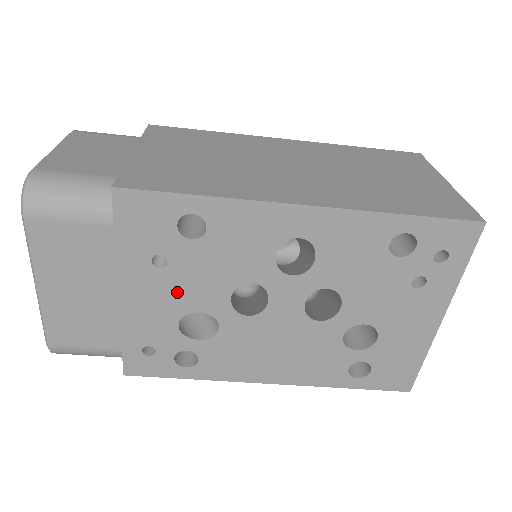
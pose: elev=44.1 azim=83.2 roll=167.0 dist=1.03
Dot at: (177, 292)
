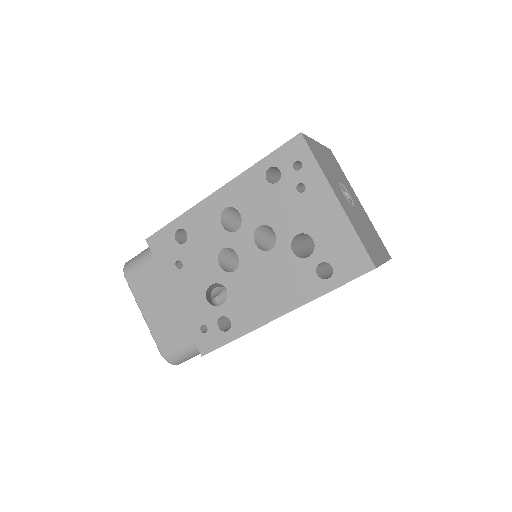
Dot at: (195, 278)
